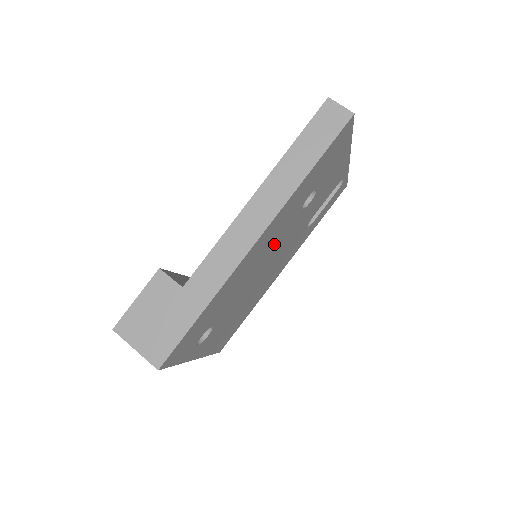
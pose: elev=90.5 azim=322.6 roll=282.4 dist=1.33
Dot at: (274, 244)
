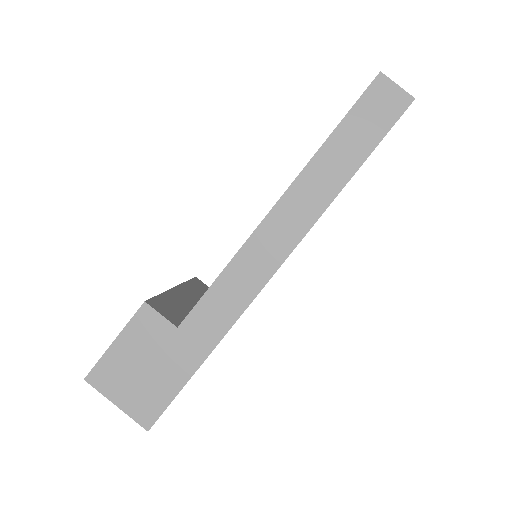
Dot at: occluded
